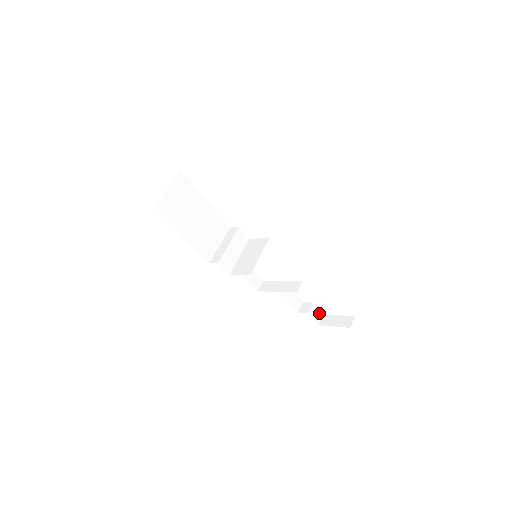
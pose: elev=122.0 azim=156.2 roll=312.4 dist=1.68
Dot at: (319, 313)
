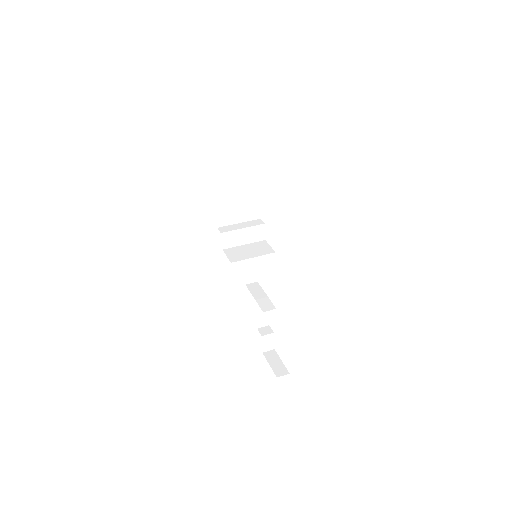
Dot at: (272, 345)
